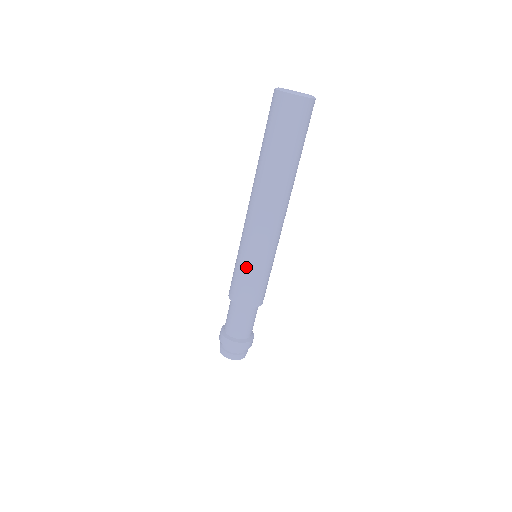
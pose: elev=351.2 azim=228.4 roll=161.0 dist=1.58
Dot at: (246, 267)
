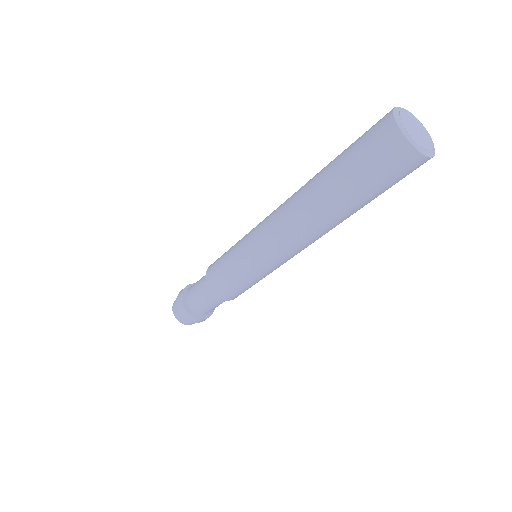
Dot at: (258, 280)
